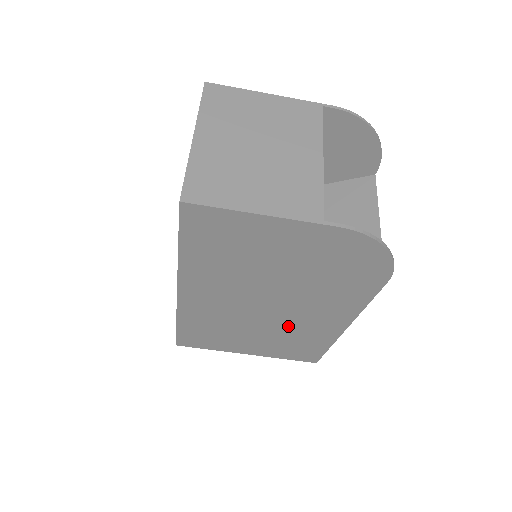
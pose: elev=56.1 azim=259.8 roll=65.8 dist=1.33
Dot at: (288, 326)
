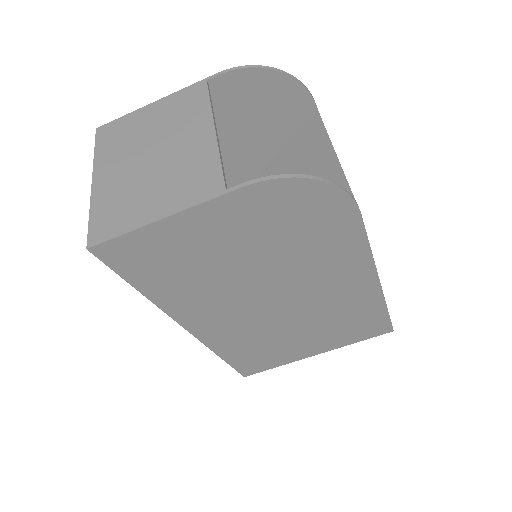
Dot at: (320, 309)
